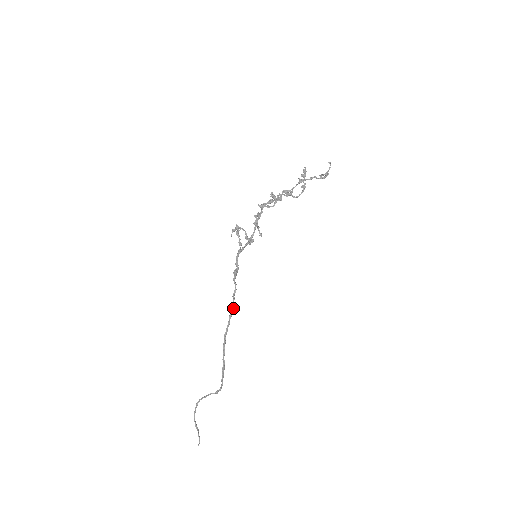
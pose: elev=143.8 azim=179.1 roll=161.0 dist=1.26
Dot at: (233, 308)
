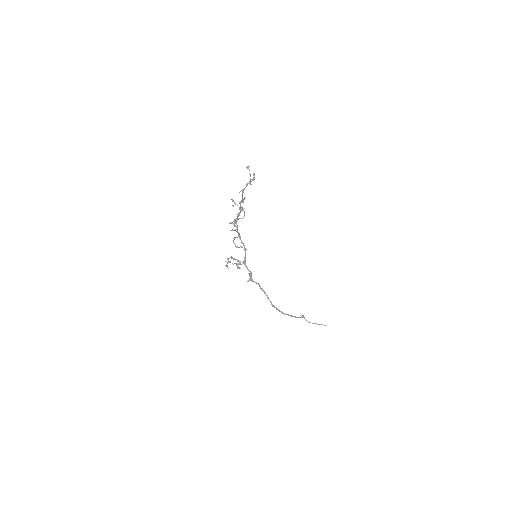
Dot at: (265, 294)
